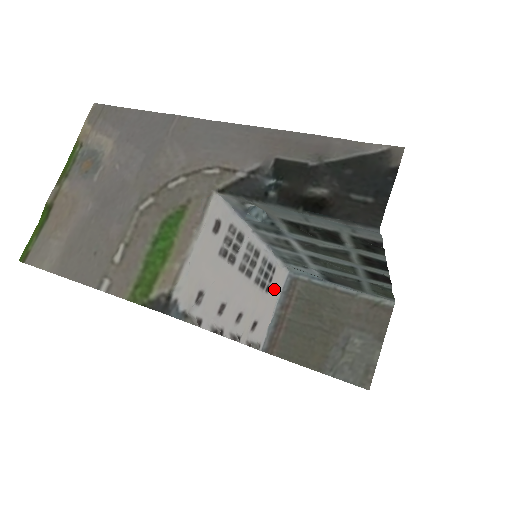
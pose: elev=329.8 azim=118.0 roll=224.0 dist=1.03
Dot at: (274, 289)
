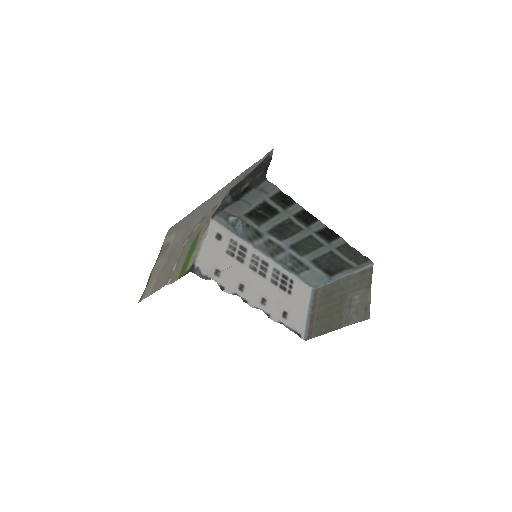
Dot at: (297, 294)
